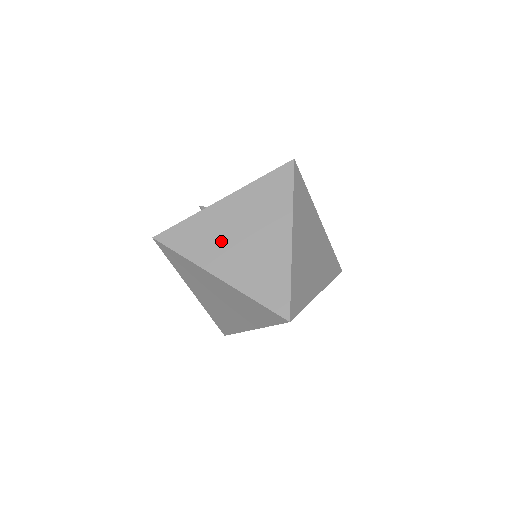
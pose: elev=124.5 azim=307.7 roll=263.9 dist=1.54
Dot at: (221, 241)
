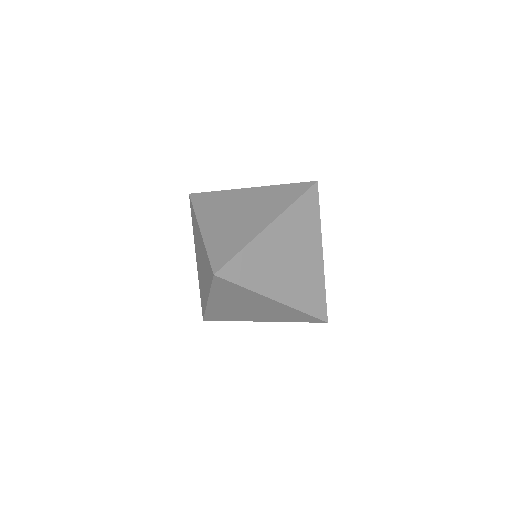
Dot at: (224, 210)
